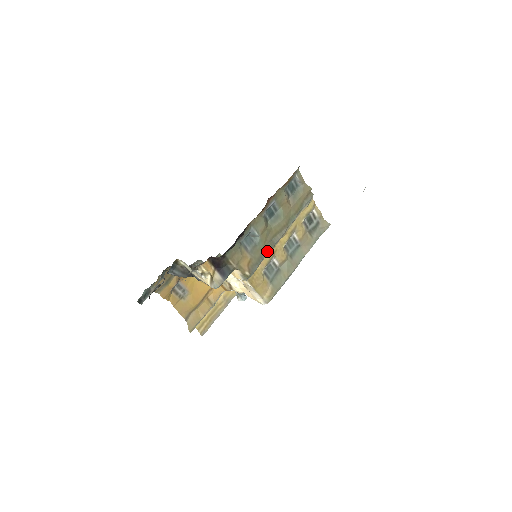
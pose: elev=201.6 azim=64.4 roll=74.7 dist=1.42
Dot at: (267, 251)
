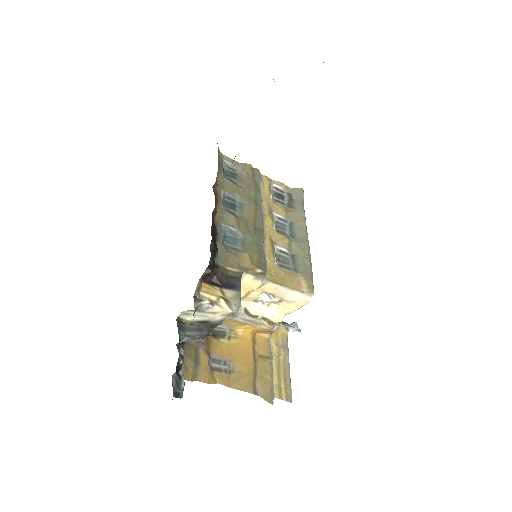
Dot at: (260, 239)
